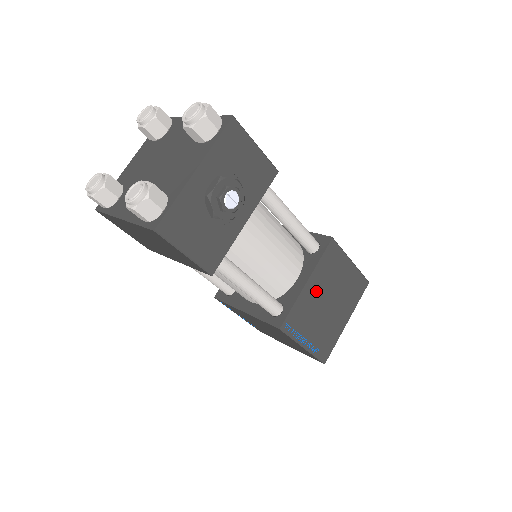
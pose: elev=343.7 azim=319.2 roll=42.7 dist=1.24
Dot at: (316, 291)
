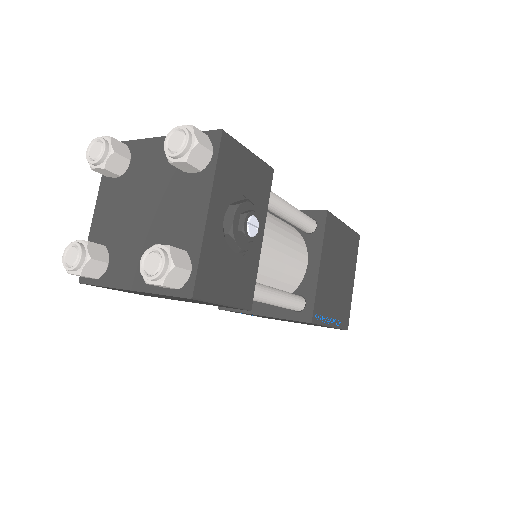
Dot at: (328, 269)
